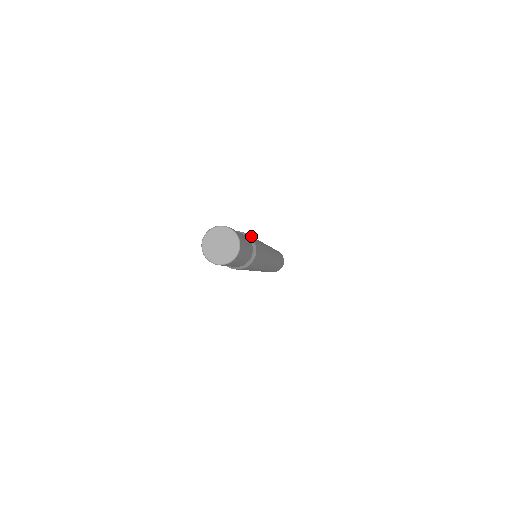
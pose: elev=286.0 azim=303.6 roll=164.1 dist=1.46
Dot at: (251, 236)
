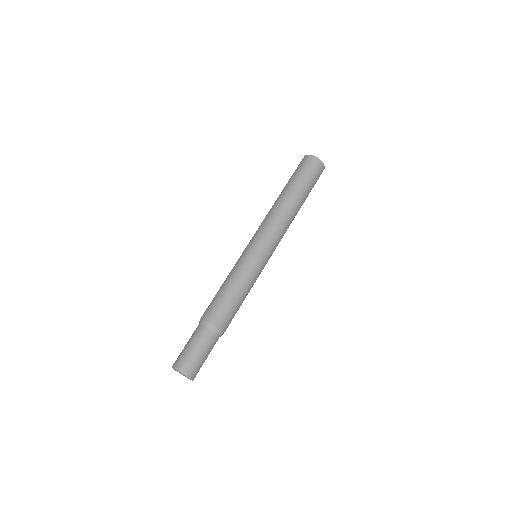
Dot at: (219, 314)
